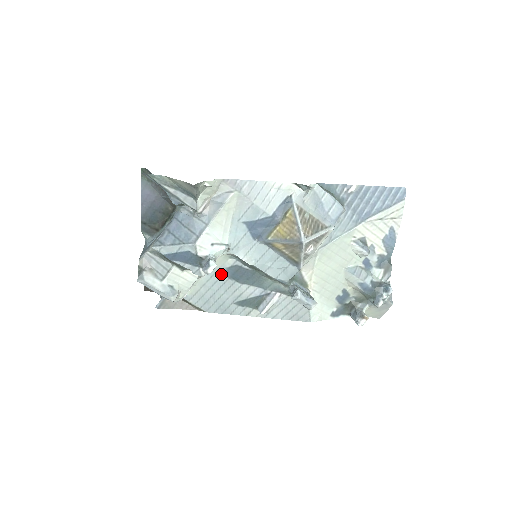
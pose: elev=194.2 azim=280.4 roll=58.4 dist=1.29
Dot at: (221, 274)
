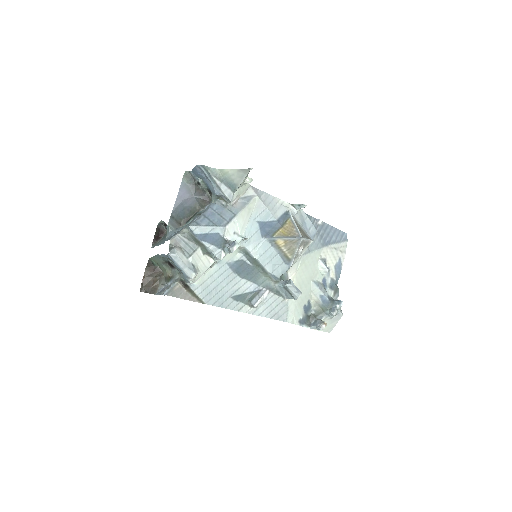
Dot at: (228, 267)
